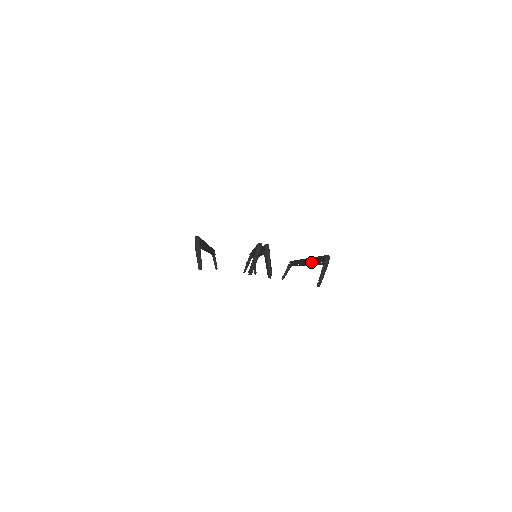
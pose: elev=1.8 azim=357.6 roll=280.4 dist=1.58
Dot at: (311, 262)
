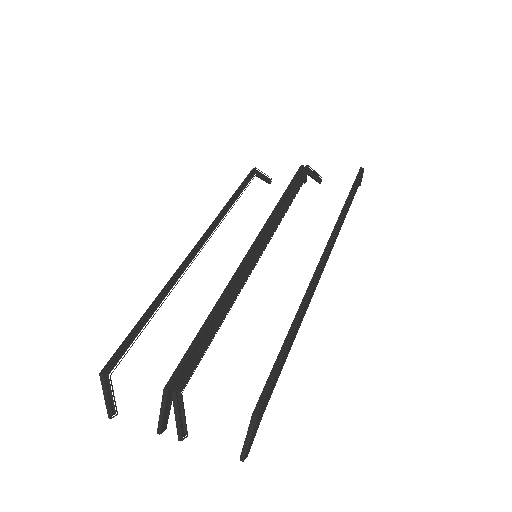
Dot at: (305, 304)
